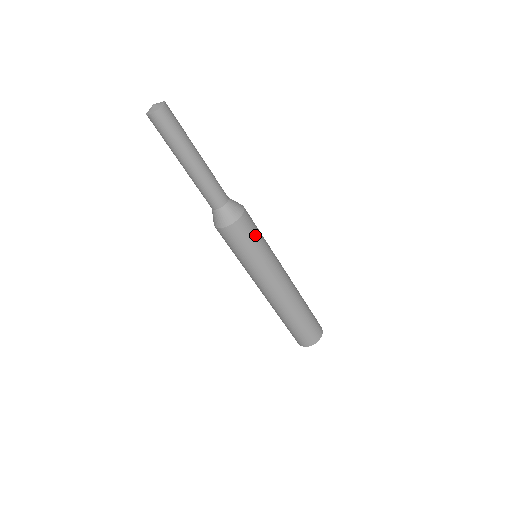
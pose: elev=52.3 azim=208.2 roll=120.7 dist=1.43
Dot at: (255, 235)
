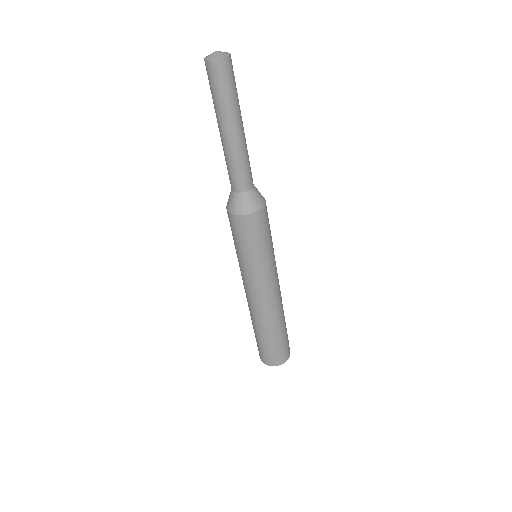
Dot at: (263, 236)
